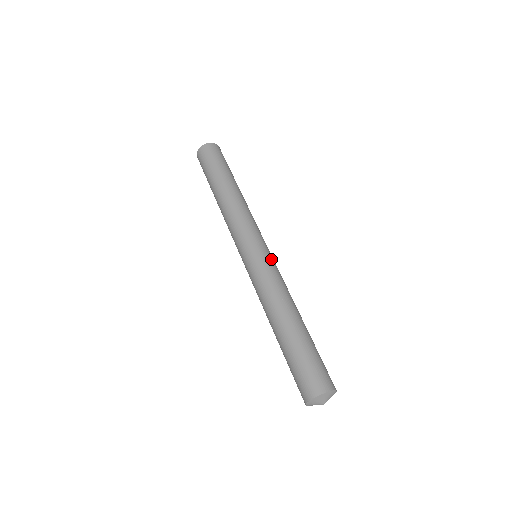
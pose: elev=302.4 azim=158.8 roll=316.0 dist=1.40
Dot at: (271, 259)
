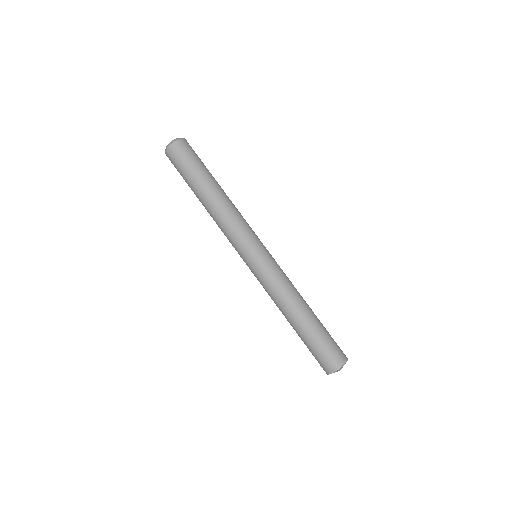
Dot at: (272, 260)
